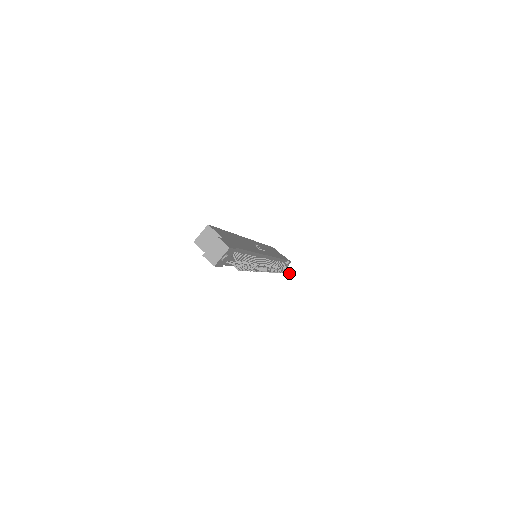
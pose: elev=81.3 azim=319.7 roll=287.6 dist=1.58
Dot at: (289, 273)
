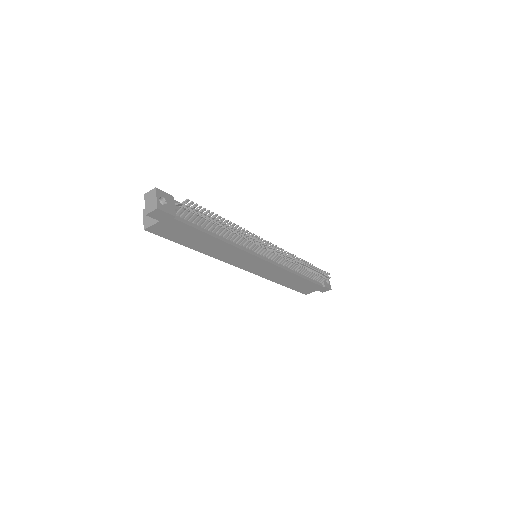
Dot at: (330, 277)
